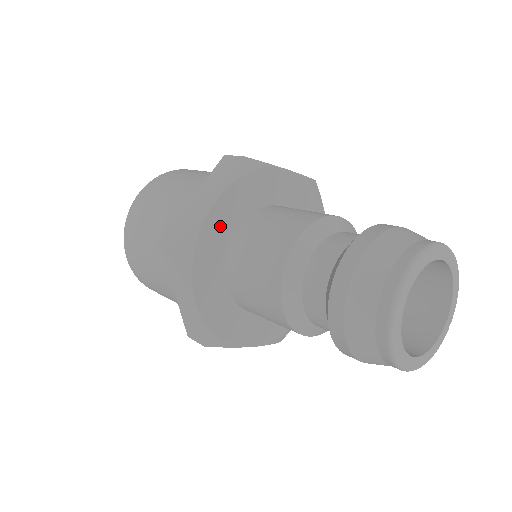
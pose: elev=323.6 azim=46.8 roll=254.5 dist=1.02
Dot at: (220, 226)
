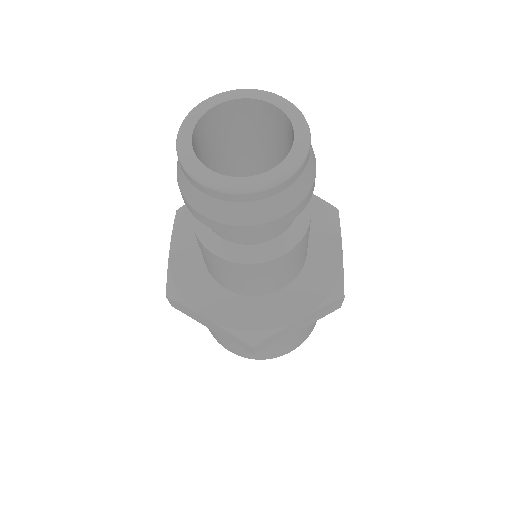
Dot at: occluded
